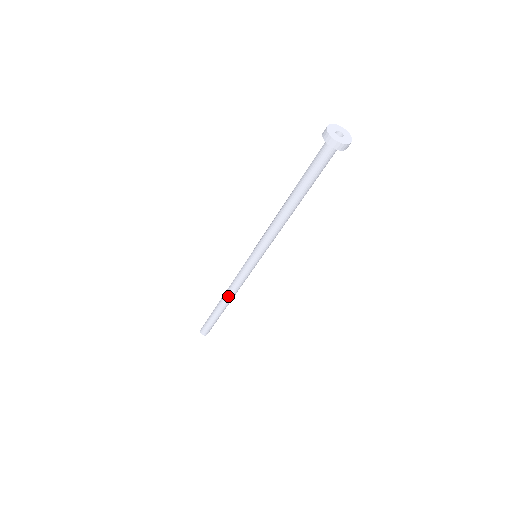
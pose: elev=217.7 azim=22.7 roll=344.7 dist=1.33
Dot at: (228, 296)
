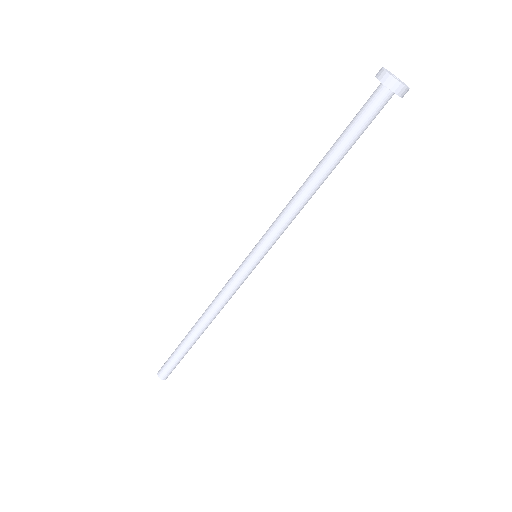
Dot at: (205, 311)
